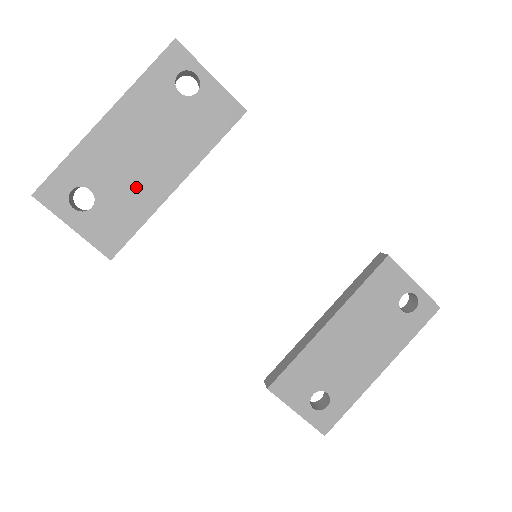
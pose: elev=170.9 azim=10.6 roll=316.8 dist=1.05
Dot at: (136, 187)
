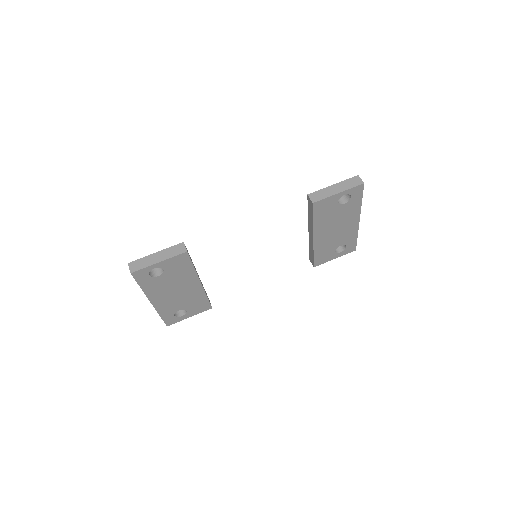
Dot at: (190, 297)
